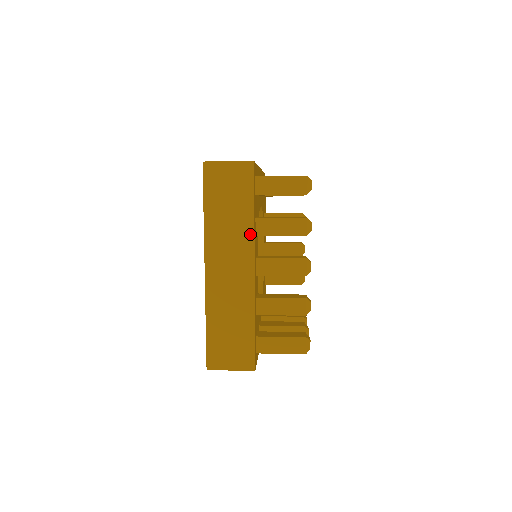
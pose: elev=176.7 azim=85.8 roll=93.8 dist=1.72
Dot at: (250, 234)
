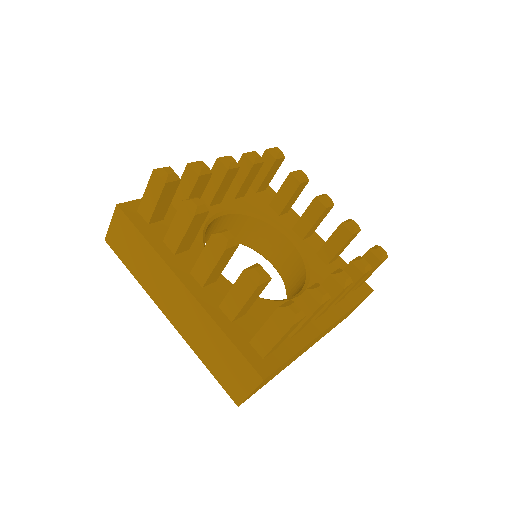
Dot at: occluded
